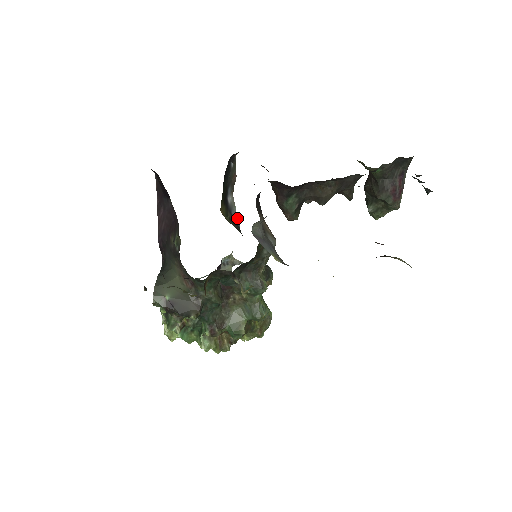
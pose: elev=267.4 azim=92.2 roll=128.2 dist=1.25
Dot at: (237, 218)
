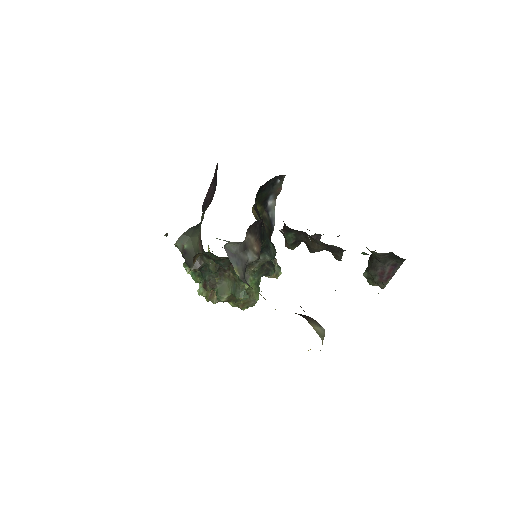
Dot at: (274, 218)
